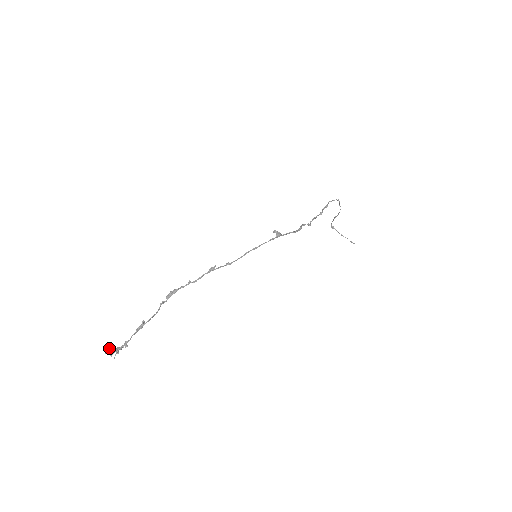
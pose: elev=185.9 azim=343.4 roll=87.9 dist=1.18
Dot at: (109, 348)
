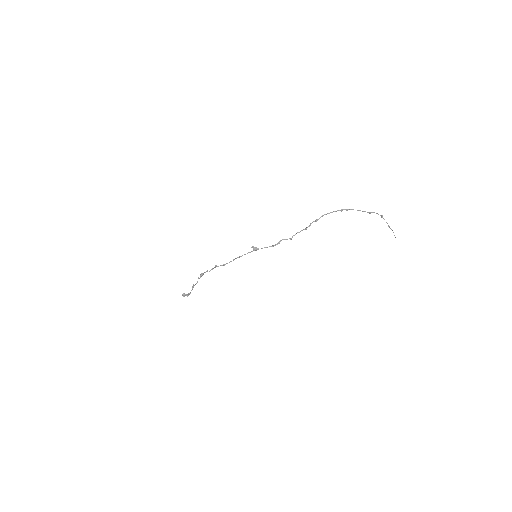
Dot at: (183, 293)
